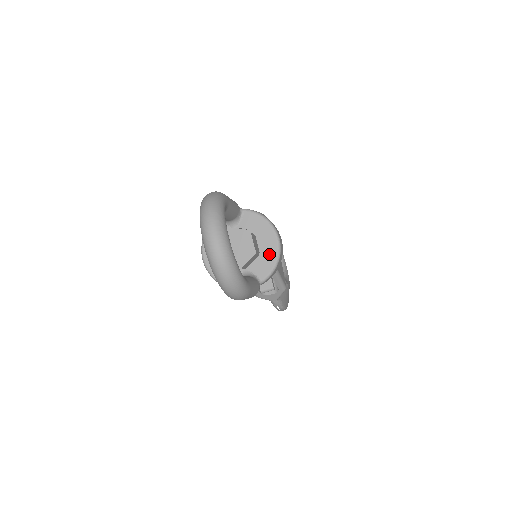
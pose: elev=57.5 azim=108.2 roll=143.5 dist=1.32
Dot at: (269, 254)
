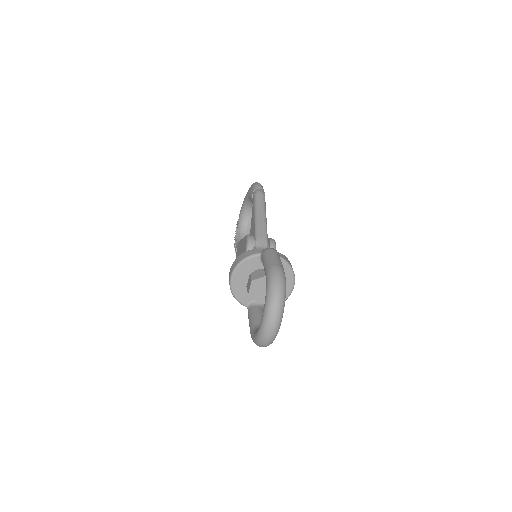
Dot at: occluded
